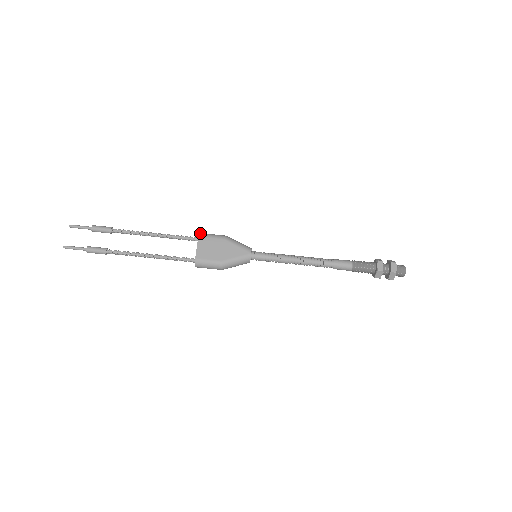
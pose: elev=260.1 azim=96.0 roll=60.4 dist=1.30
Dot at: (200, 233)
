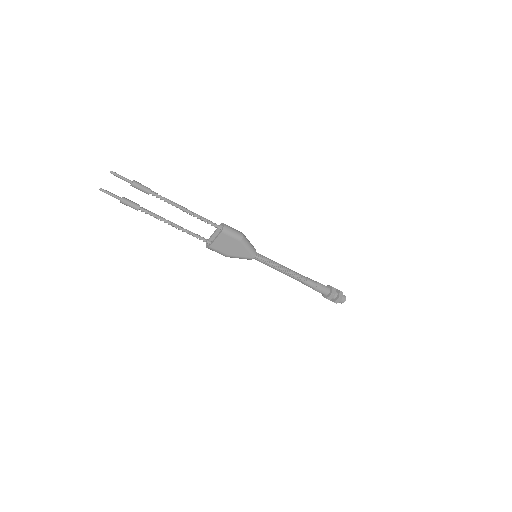
Dot at: (224, 228)
